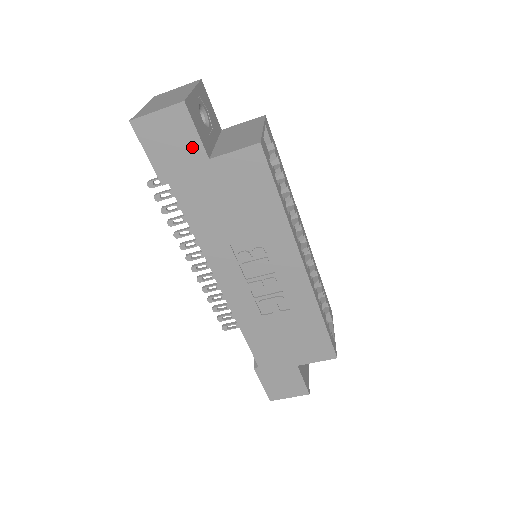
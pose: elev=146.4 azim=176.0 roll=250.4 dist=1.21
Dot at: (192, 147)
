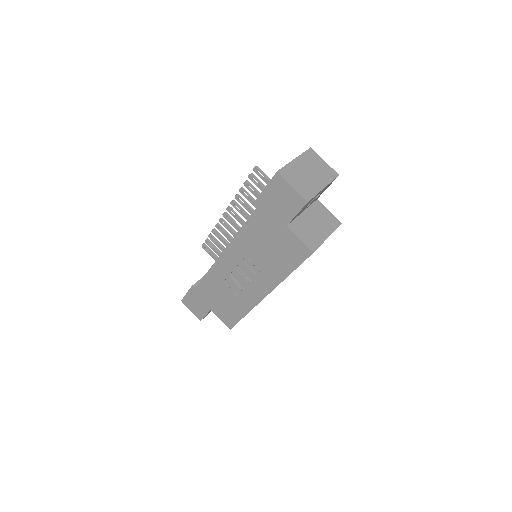
Dot at: (287, 214)
